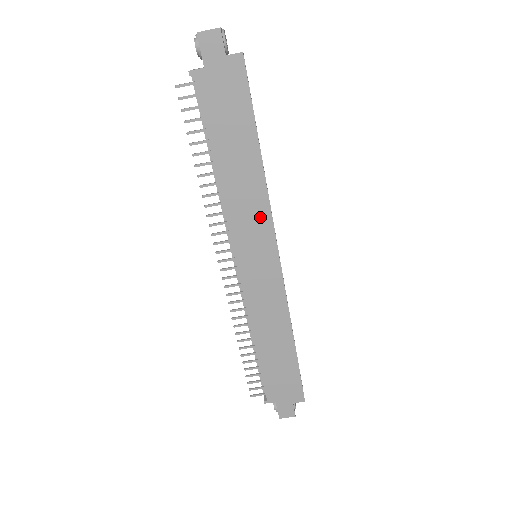
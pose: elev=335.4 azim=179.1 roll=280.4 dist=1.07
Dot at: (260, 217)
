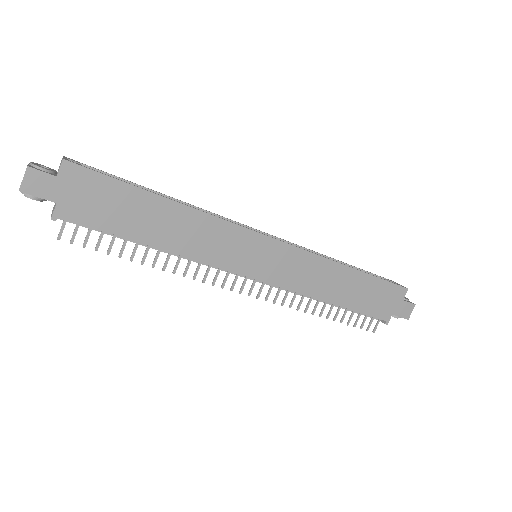
Dot at: (224, 233)
